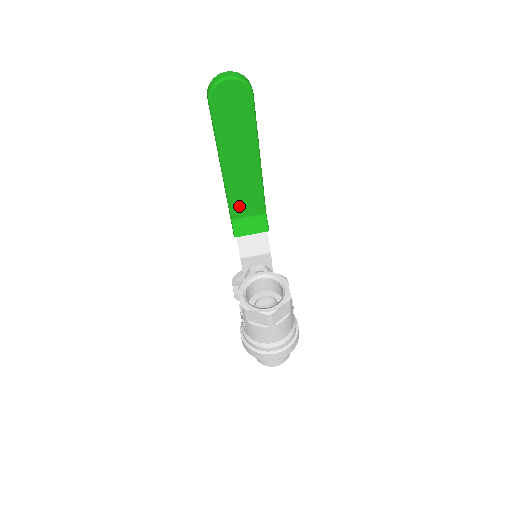
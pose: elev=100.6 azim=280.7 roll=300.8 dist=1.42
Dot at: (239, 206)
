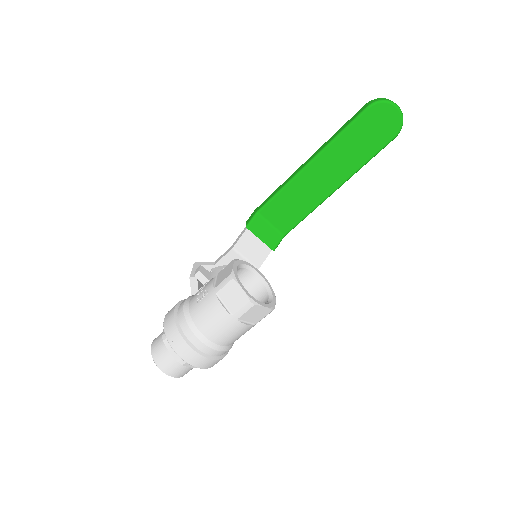
Dot at: (277, 207)
